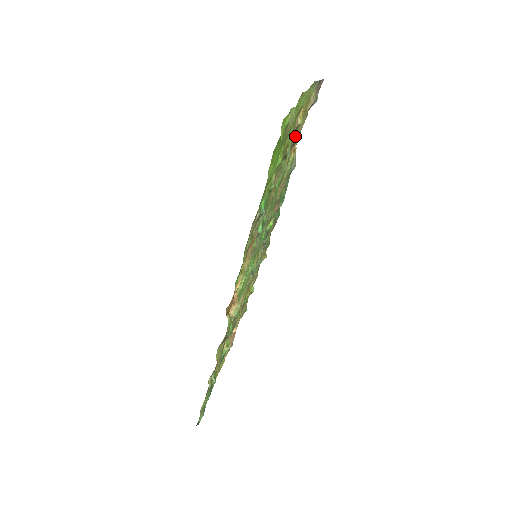
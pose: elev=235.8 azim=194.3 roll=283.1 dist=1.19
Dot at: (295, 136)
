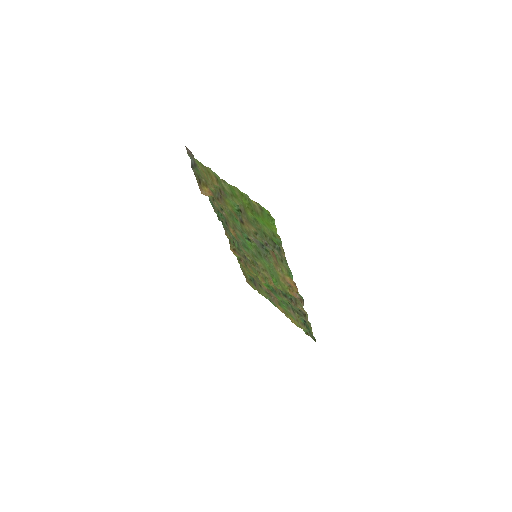
Dot at: occluded
